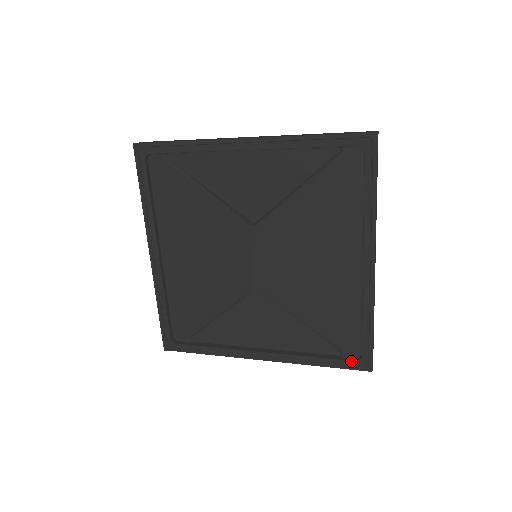
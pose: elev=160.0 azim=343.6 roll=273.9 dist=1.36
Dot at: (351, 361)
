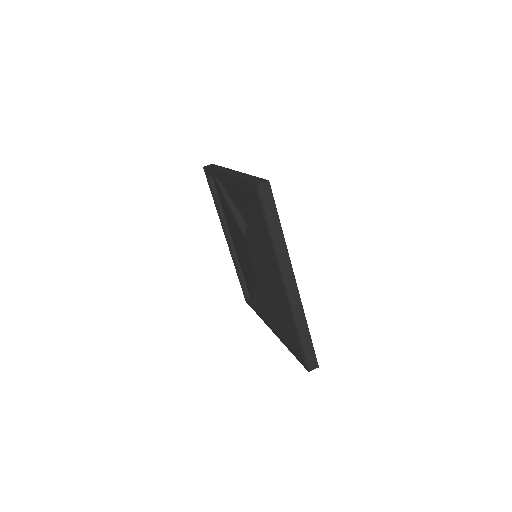
Dot at: (299, 357)
